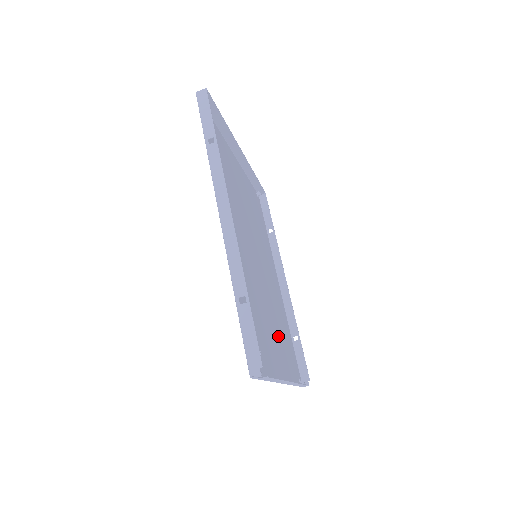
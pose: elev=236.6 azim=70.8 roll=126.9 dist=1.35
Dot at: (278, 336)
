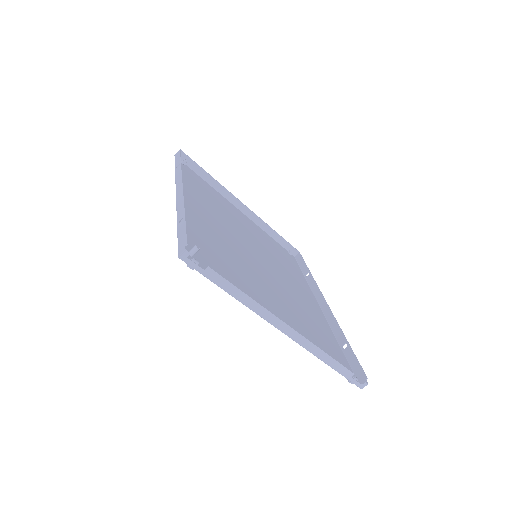
Dot at: (291, 314)
